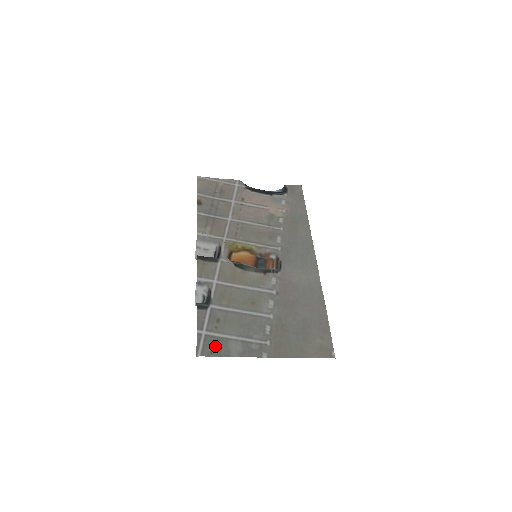
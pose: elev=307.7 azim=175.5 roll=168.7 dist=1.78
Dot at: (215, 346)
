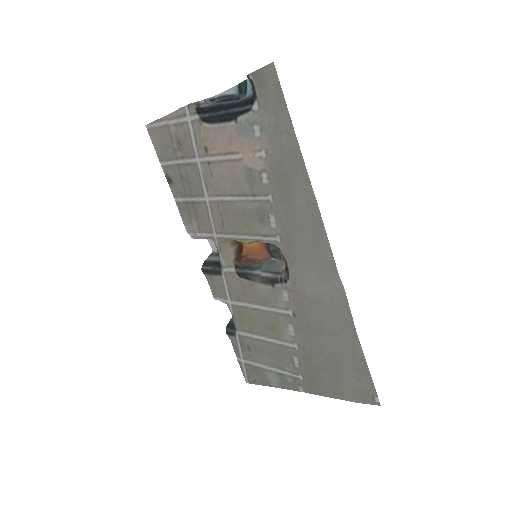
Dot at: (256, 375)
